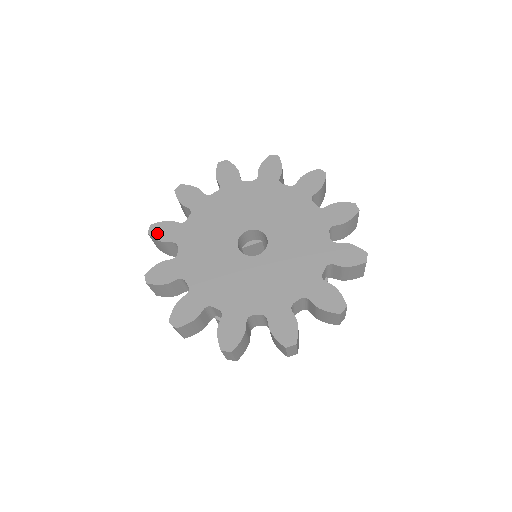
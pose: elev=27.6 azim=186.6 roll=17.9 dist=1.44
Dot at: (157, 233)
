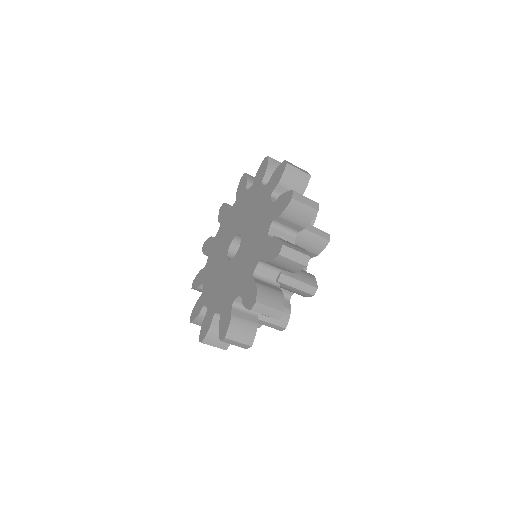
Dot at: (204, 248)
